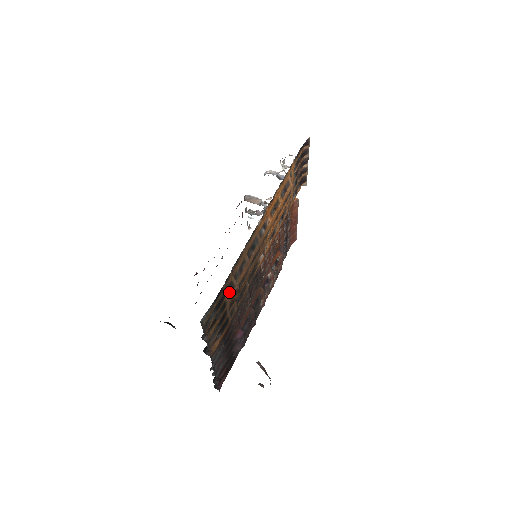
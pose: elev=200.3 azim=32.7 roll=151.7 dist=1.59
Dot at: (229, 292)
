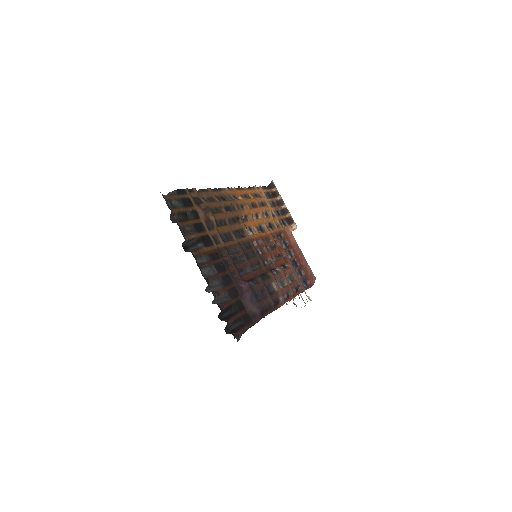
Dot at: (198, 205)
